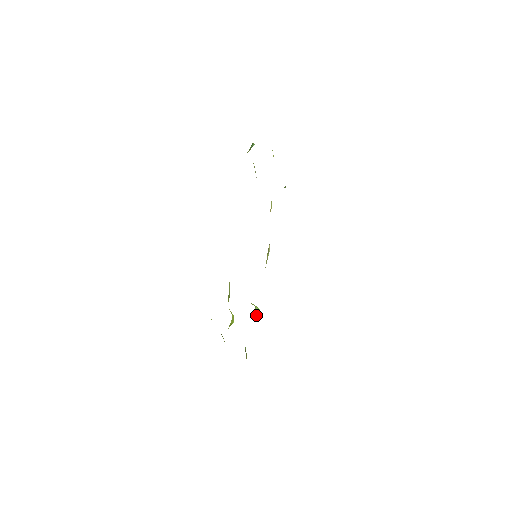
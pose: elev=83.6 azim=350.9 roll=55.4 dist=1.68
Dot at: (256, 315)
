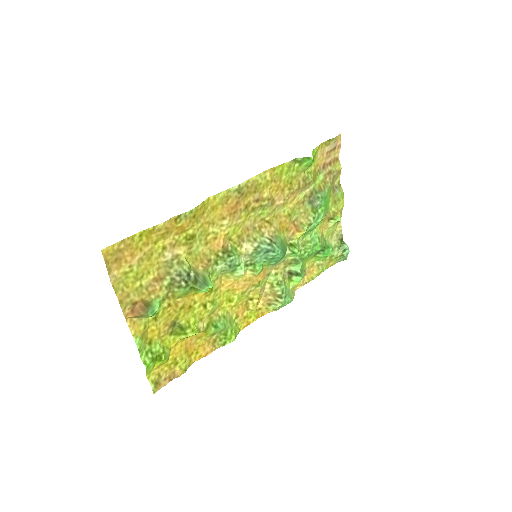
Dot at: (197, 269)
